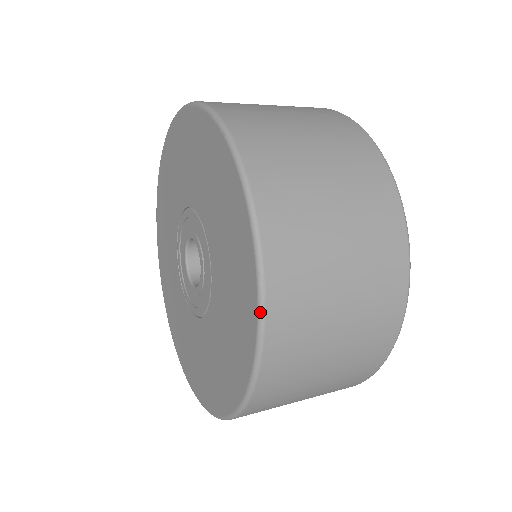
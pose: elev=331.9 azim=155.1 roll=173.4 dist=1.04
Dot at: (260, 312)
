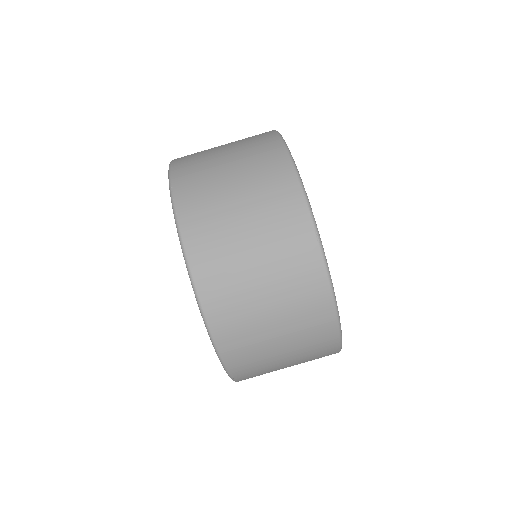
Dot at: (172, 201)
